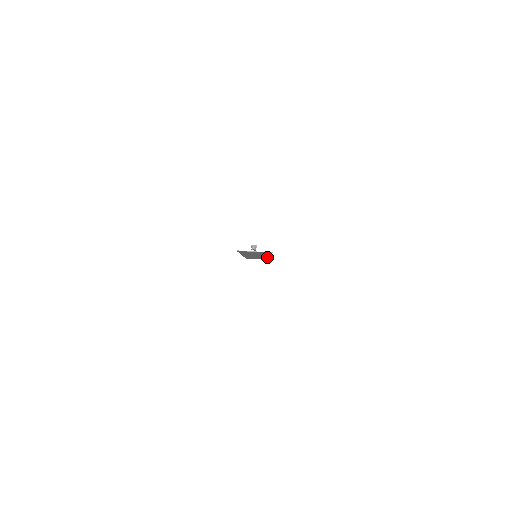
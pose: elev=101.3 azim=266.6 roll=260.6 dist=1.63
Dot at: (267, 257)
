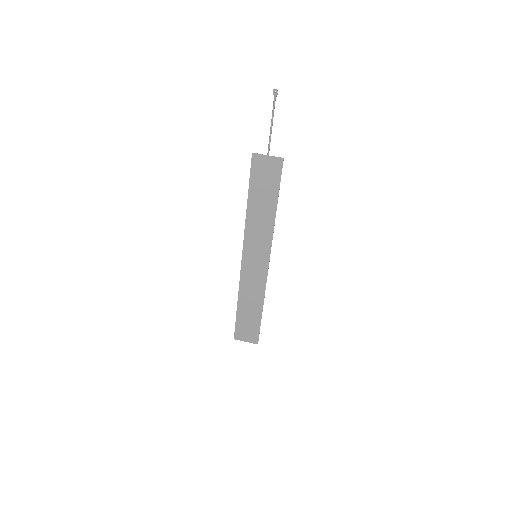
Dot at: (265, 273)
